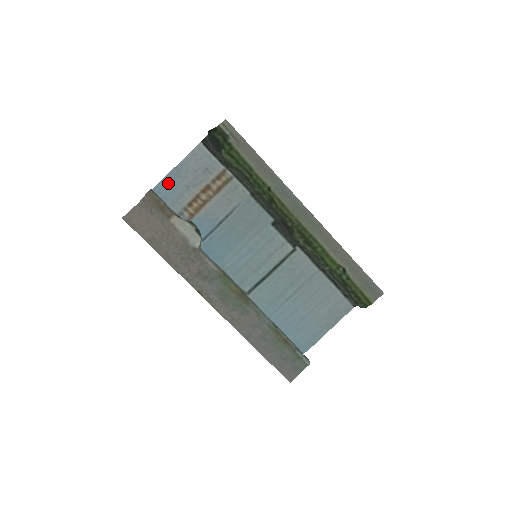
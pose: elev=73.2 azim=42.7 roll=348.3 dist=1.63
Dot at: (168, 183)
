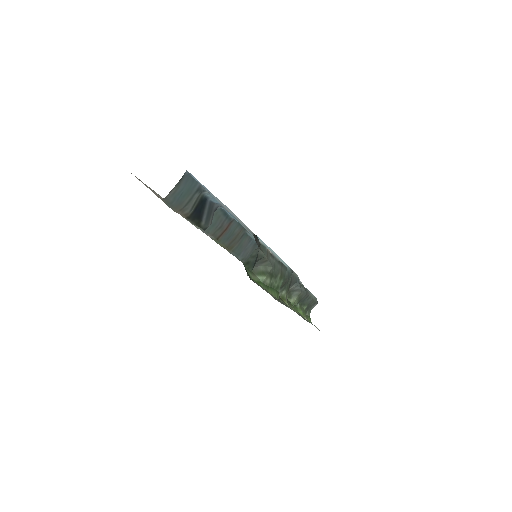
Dot at: (205, 188)
